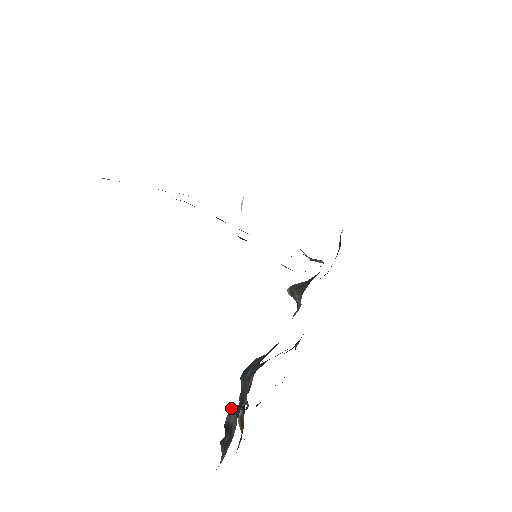
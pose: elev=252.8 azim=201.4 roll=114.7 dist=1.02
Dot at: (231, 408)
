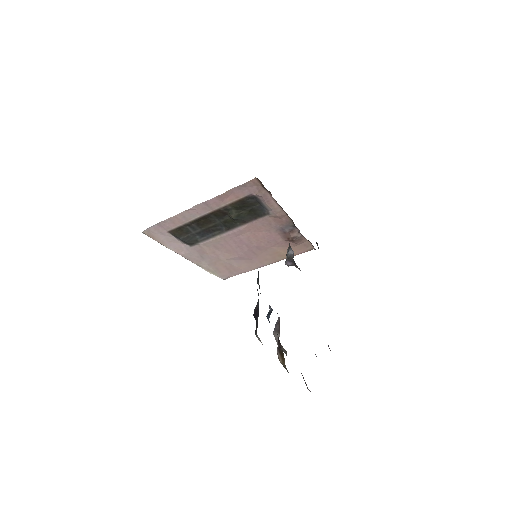
Dot at: occluded
